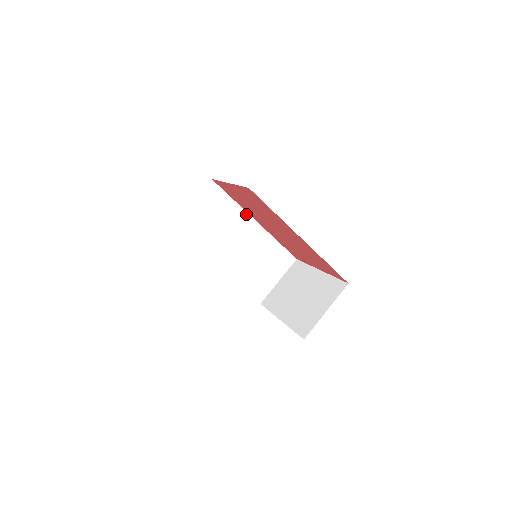
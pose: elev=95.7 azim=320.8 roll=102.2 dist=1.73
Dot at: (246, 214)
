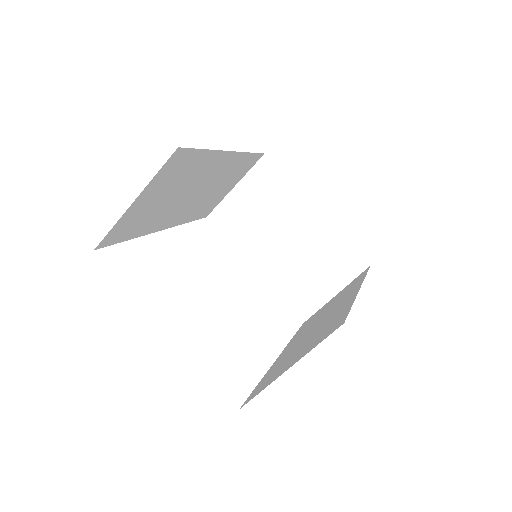
Dot at: (220, 153)
